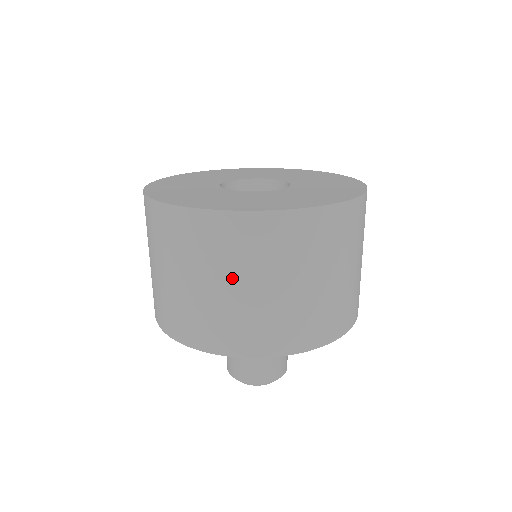
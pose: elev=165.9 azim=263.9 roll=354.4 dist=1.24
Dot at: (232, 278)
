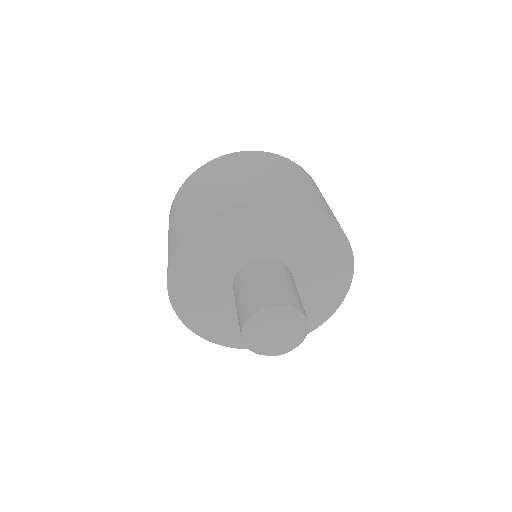
Dot at: (280, 171)
